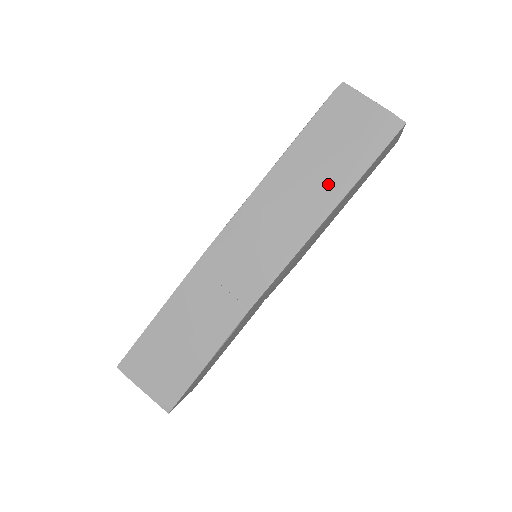
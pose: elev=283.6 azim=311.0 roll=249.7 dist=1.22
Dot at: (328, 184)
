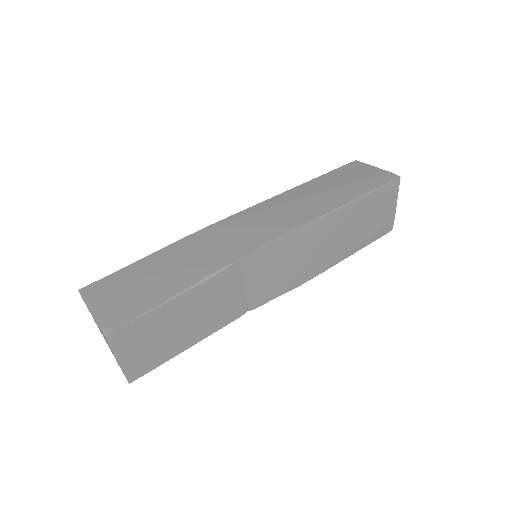
Dot at: (335, 197)
